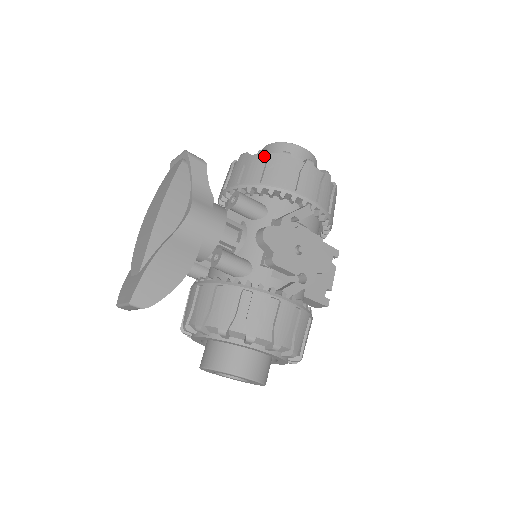
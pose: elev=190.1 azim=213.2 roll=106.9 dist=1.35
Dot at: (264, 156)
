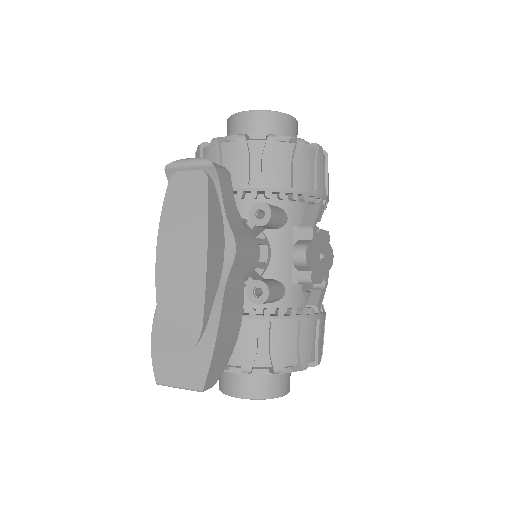
Dot at: (278, 146)
